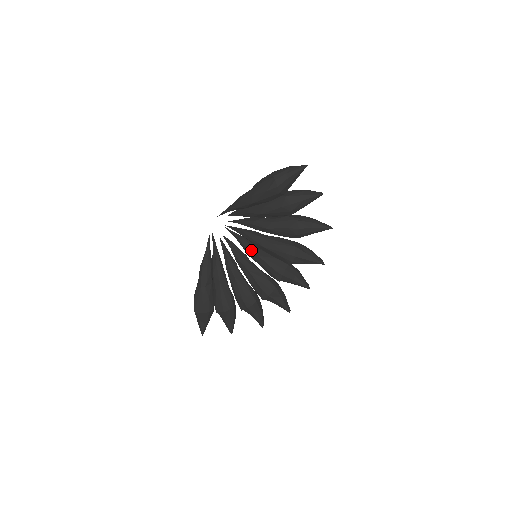
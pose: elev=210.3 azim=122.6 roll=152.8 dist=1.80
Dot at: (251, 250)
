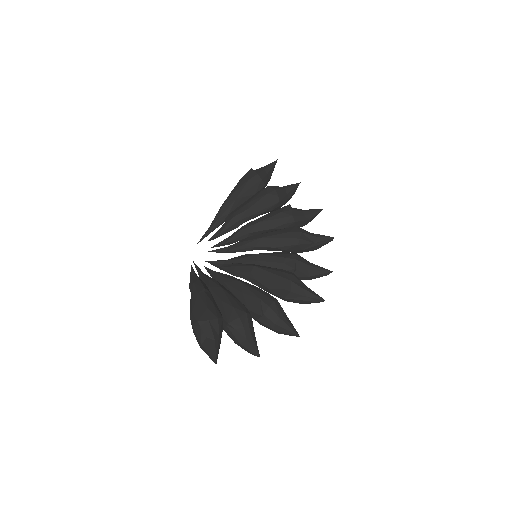
Dot at: (247, 256)
